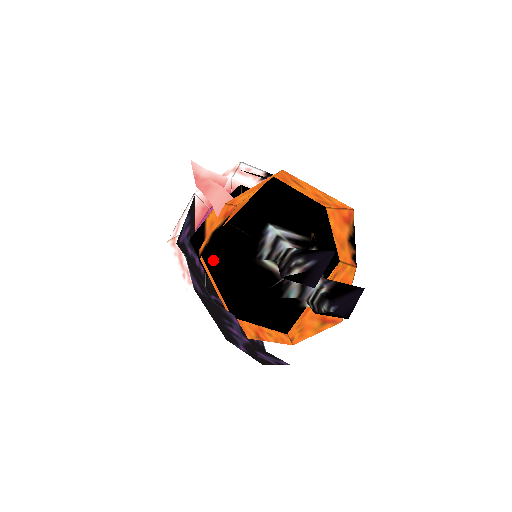
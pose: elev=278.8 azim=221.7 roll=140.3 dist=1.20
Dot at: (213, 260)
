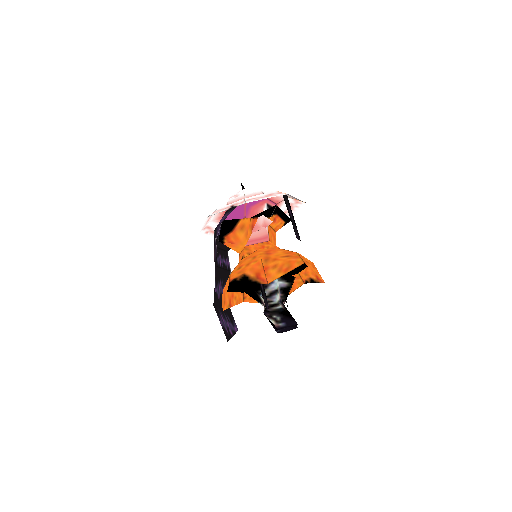
Dot at: occluded
